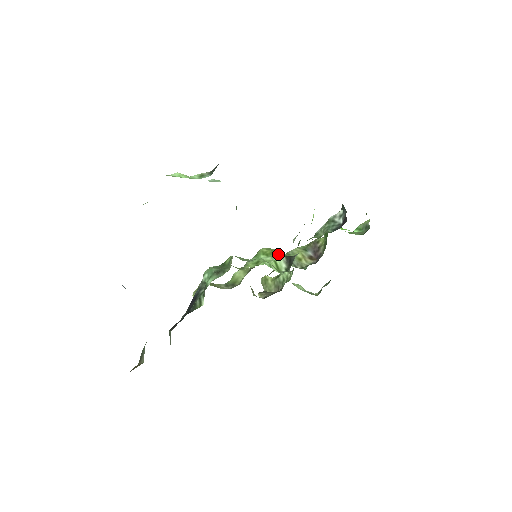
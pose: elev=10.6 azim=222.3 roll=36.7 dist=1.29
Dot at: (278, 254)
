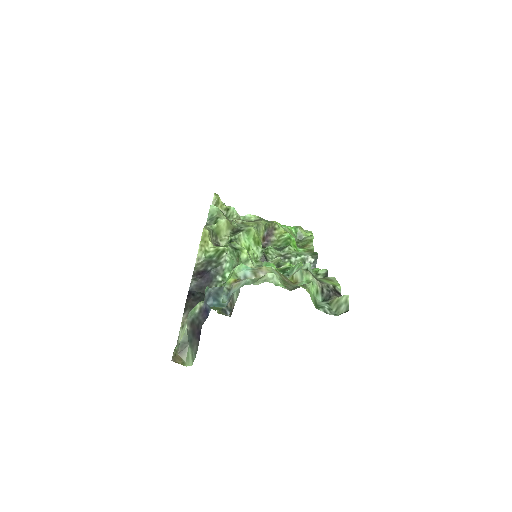
Dot at: (262, 251)
